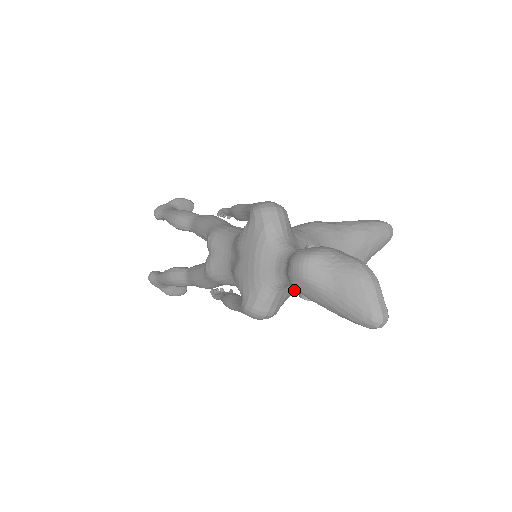
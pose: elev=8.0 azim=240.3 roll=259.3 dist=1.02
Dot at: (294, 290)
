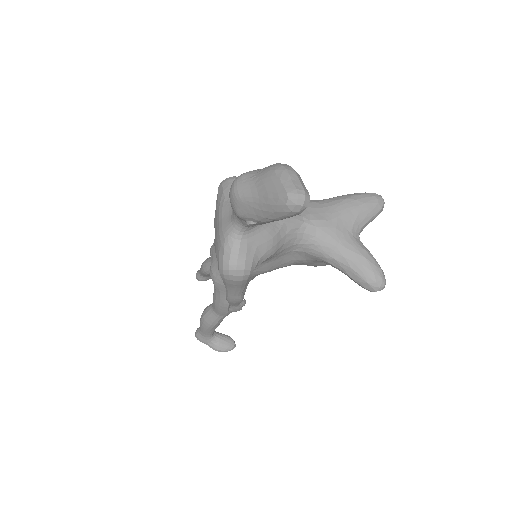
Dot at: (265, 246)
